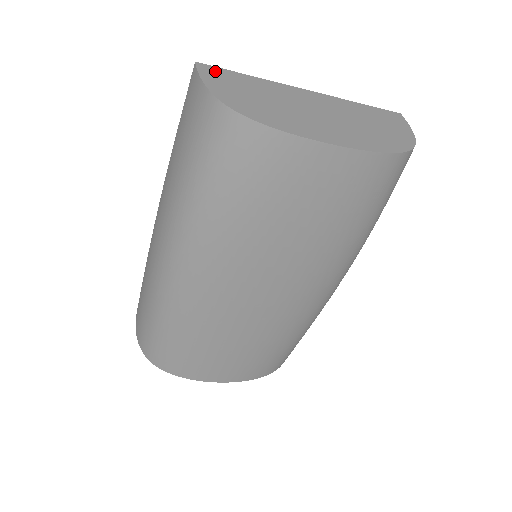
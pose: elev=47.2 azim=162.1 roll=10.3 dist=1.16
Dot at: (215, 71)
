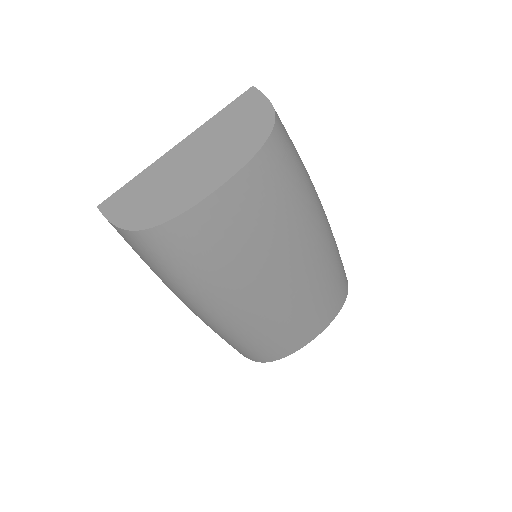
Dot at: (112, 201)
